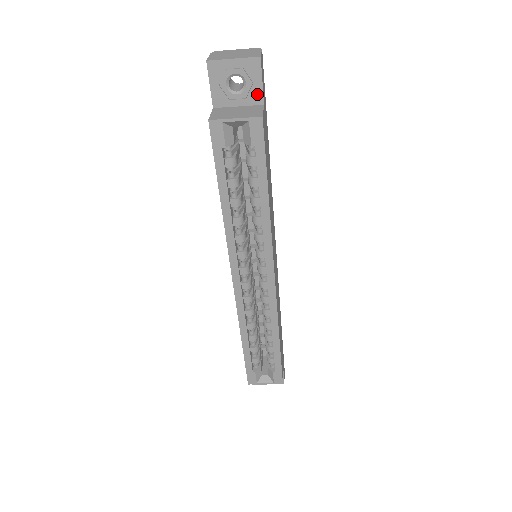
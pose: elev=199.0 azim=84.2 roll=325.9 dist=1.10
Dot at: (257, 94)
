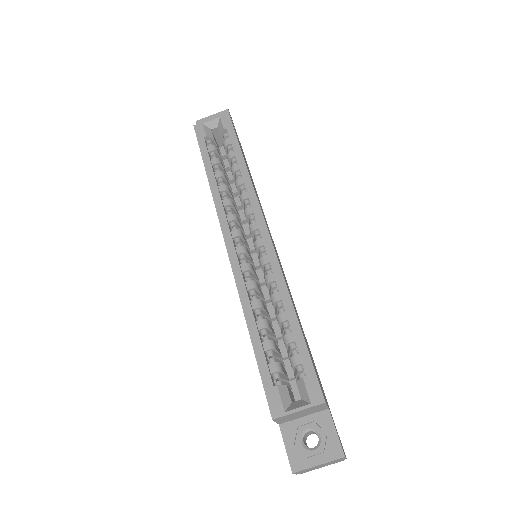
Dot at: occluded
